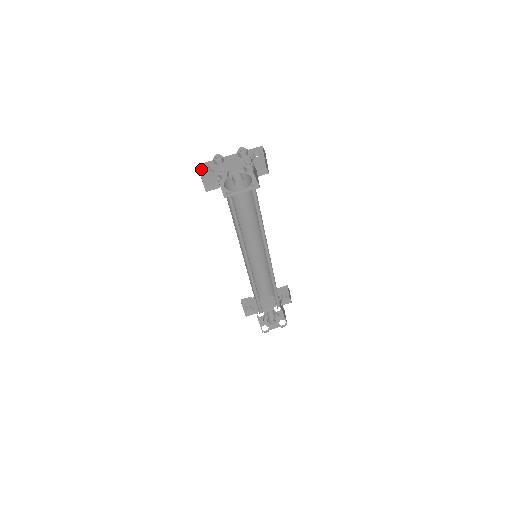
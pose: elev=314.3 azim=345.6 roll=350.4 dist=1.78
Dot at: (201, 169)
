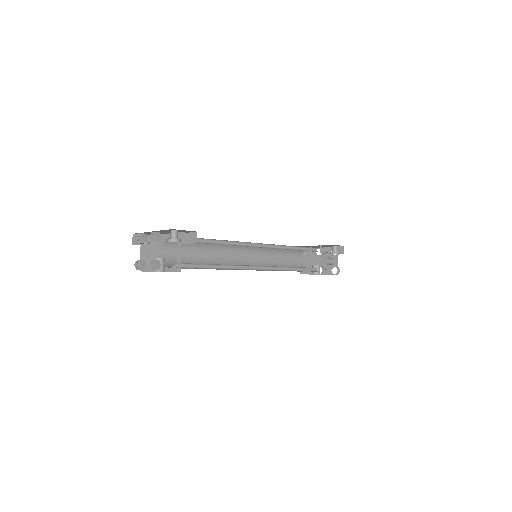
Dot at: occluded
